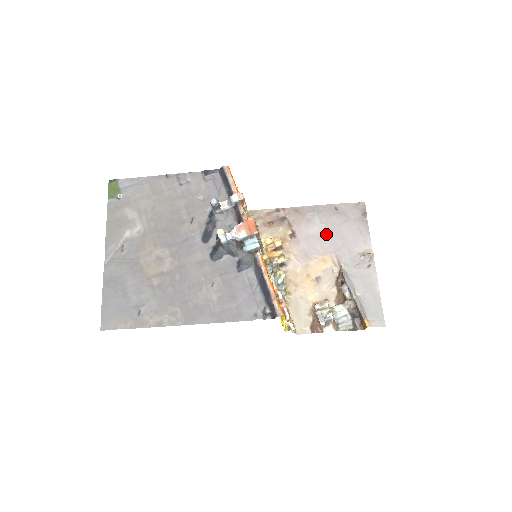
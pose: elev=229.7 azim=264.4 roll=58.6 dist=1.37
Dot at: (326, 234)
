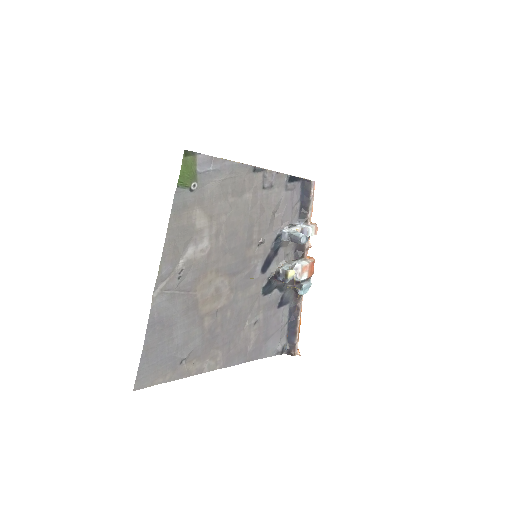
Dot at: occluded
